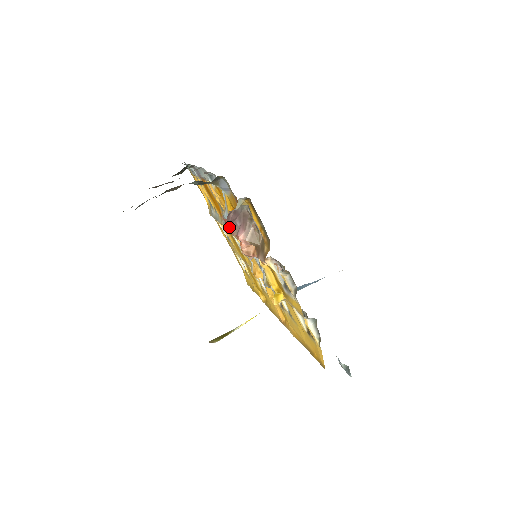
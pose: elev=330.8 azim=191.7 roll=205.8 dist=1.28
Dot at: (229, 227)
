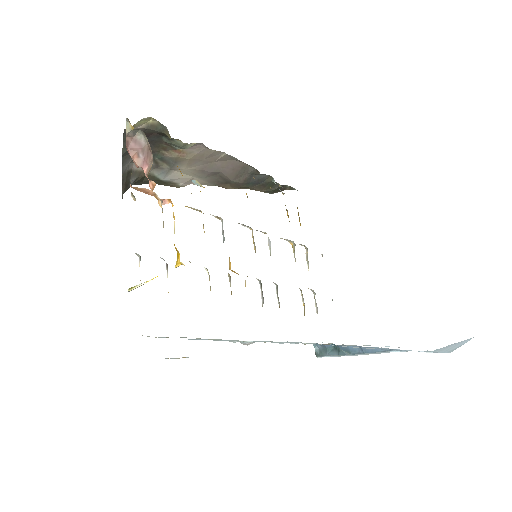
Dot at: (130, 155)
